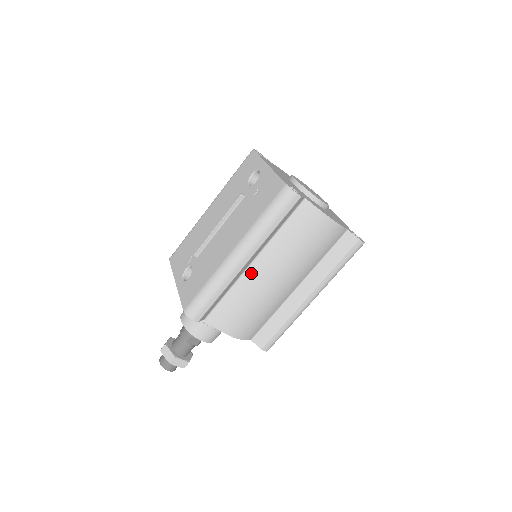
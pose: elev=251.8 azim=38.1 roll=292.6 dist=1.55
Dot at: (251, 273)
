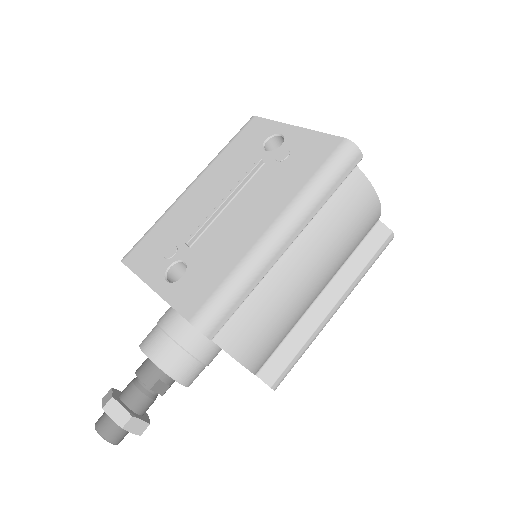
Dot at: (284, 265)
